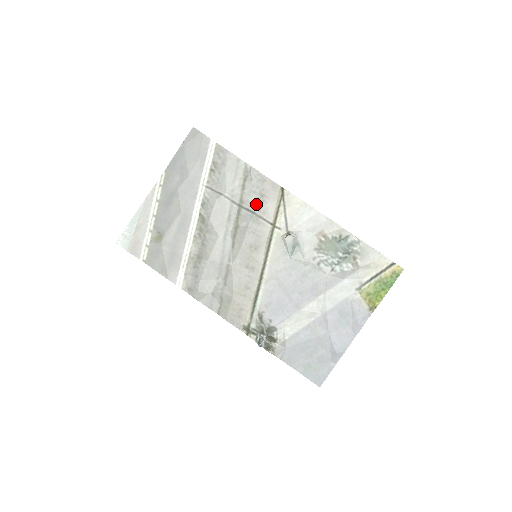
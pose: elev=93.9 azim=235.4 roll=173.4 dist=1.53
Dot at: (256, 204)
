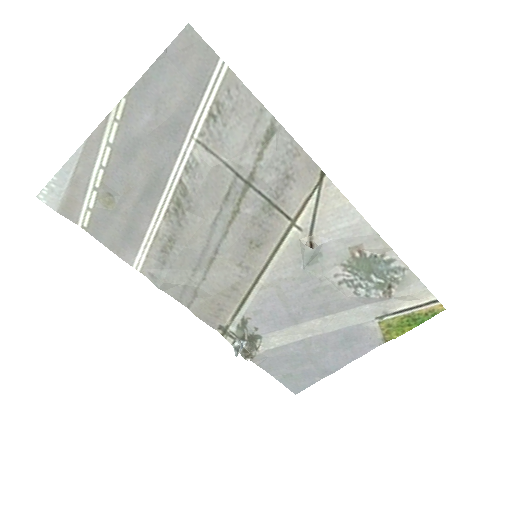
Dot at: (274, 187)
